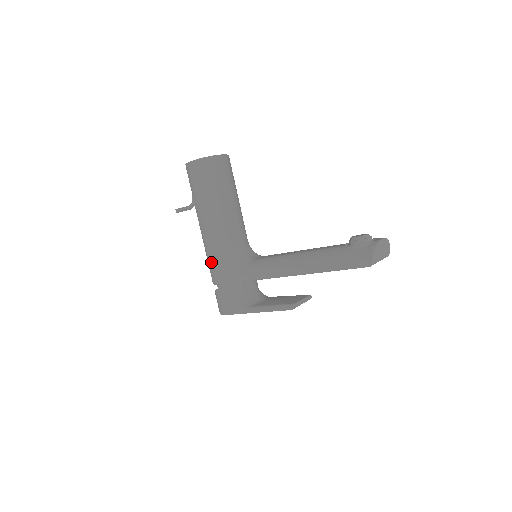
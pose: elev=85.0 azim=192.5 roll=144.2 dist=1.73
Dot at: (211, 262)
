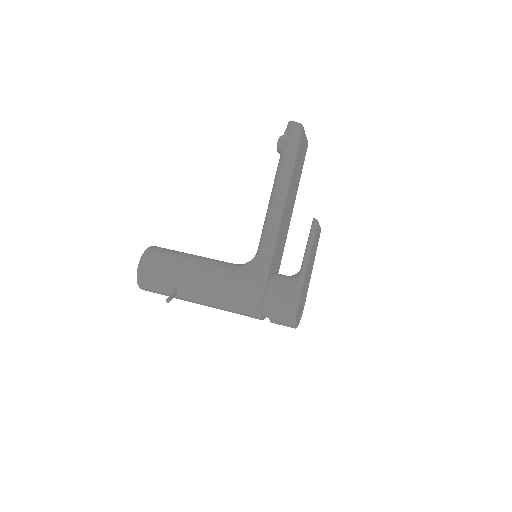
Dot at: (236, 296)
